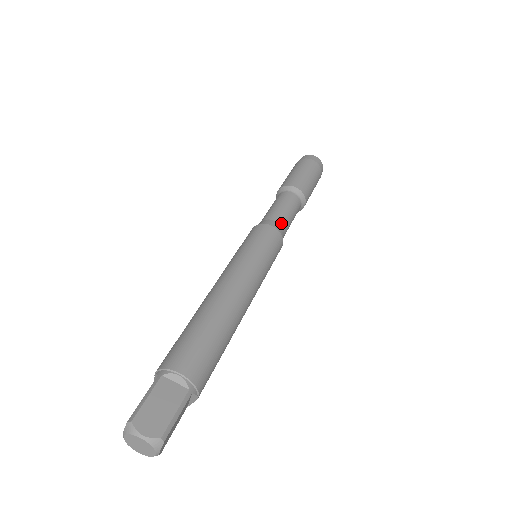
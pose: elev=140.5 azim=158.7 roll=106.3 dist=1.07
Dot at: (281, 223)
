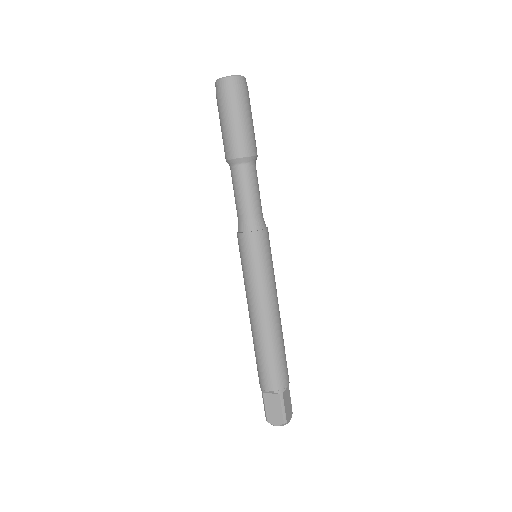
Dot at: (250, 216)
